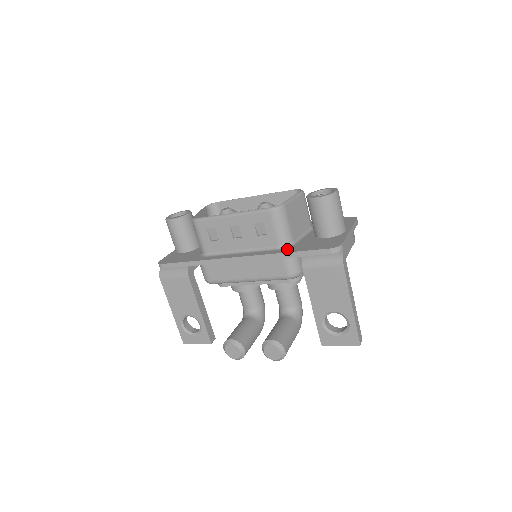
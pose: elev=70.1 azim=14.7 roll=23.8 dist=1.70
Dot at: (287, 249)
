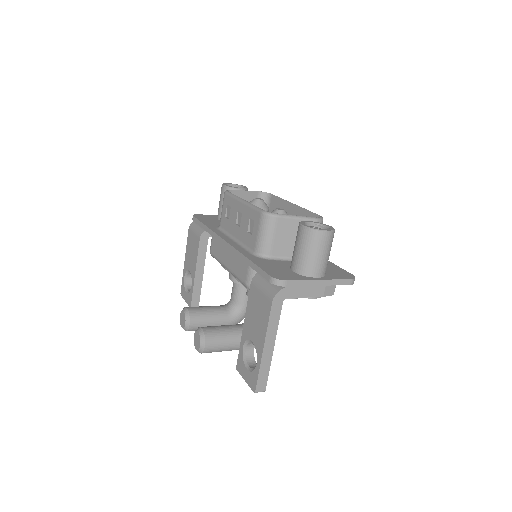
Dot at: (255, 257)
